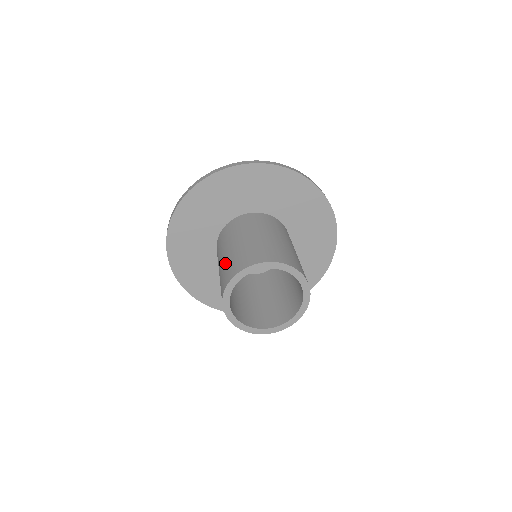
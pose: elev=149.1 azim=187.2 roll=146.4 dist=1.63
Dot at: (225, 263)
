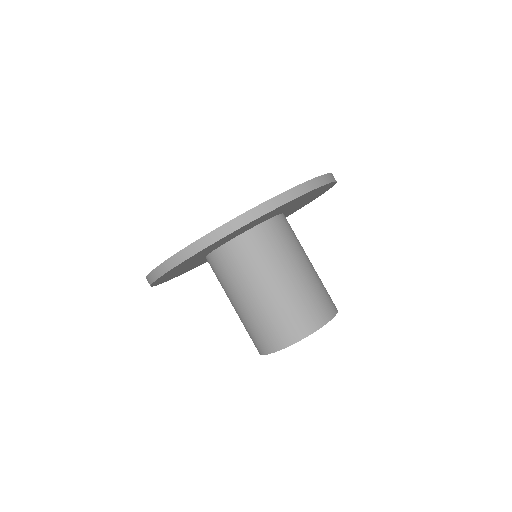
Dot at: occluded
